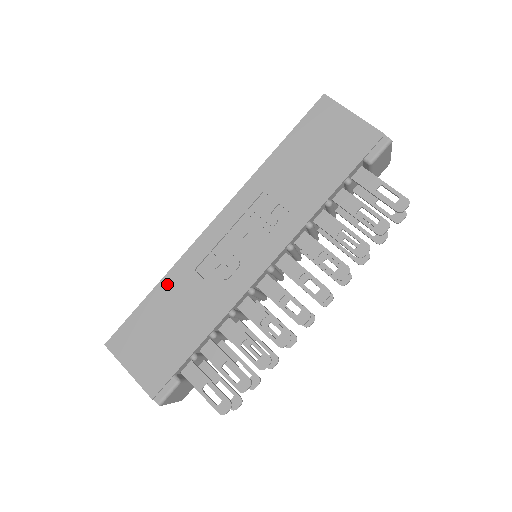
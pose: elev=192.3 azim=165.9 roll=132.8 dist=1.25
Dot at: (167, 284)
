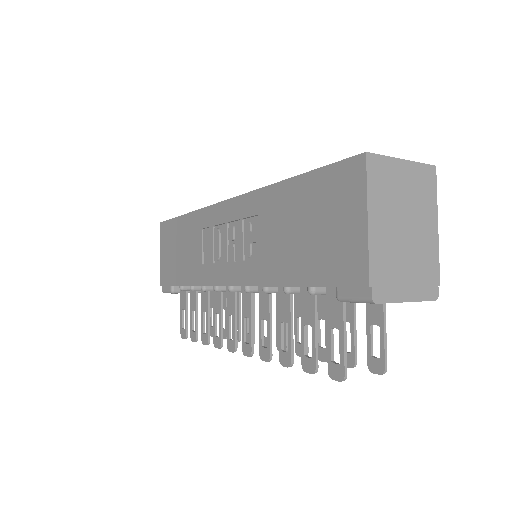
Dot at: (190, 220)
